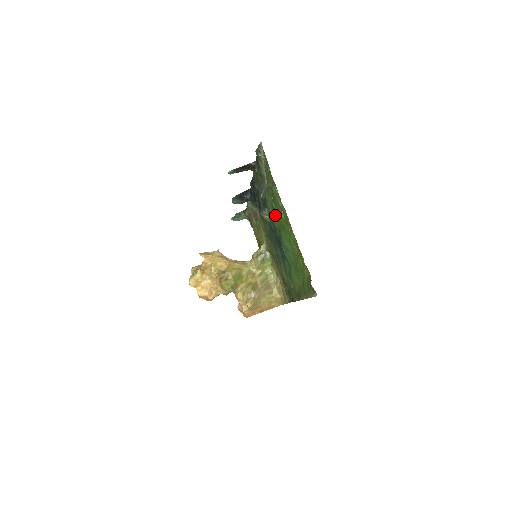
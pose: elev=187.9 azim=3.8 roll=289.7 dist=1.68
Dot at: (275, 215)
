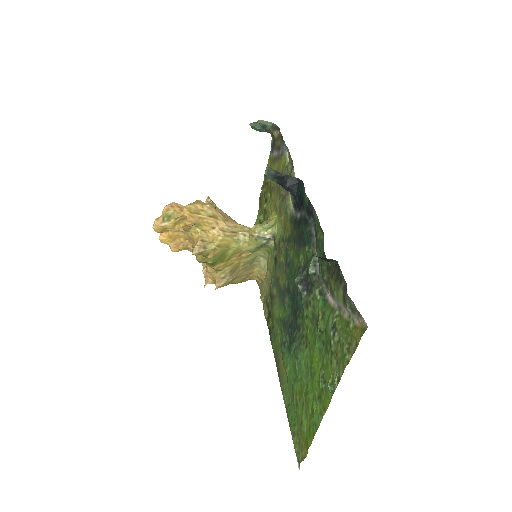
Dot at: (312, 325)
